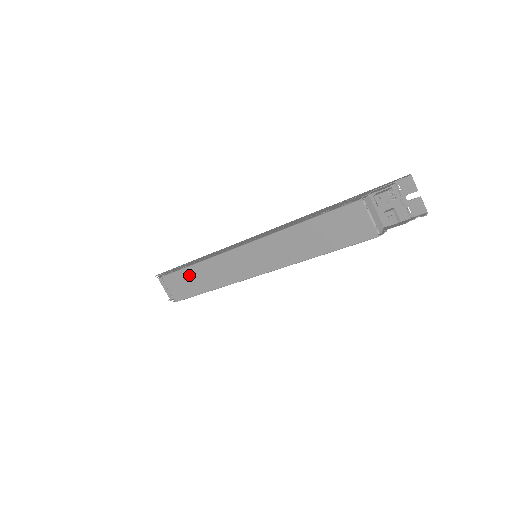
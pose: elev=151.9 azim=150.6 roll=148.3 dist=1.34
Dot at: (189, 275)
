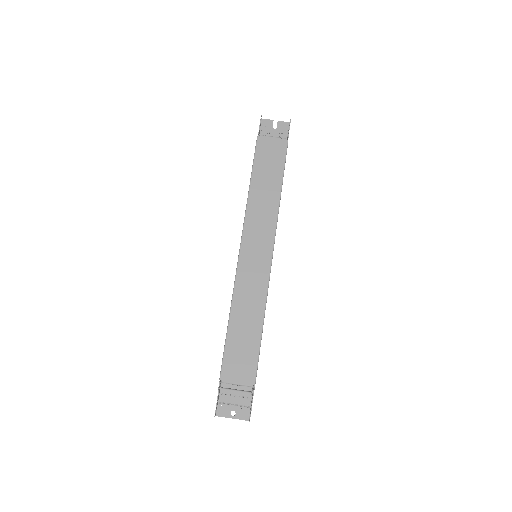
Dot at: (235, 337)
